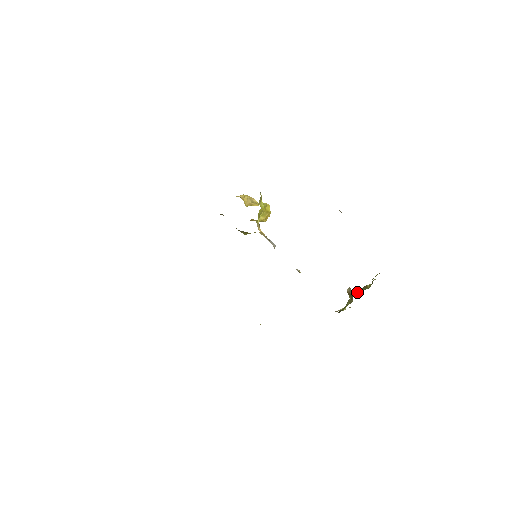
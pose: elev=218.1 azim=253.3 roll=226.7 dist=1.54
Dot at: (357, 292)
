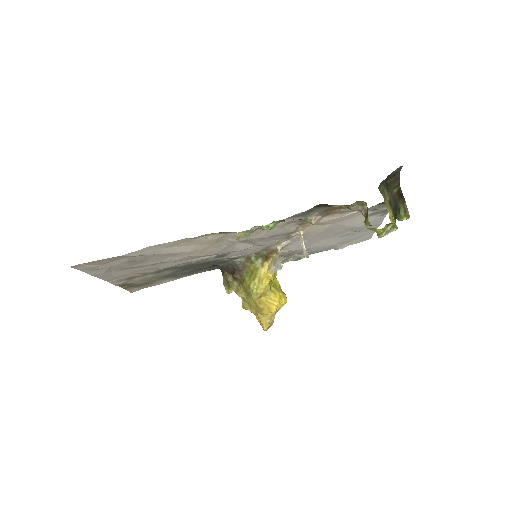
Dot at: occluded
